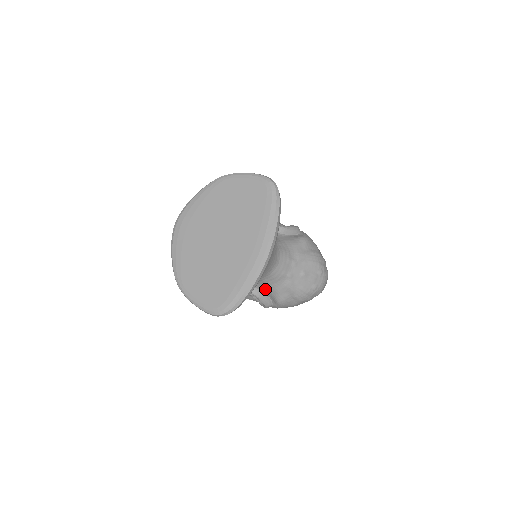
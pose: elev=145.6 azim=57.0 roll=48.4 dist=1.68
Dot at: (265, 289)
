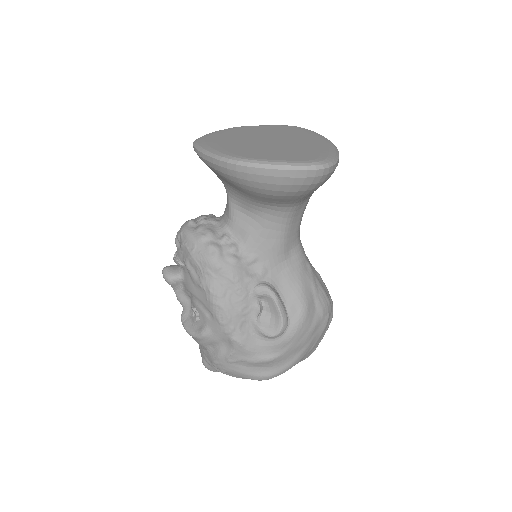
Dot at: (283, 285)
